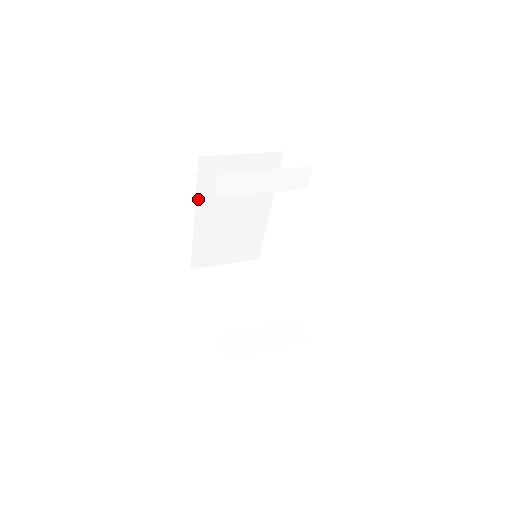
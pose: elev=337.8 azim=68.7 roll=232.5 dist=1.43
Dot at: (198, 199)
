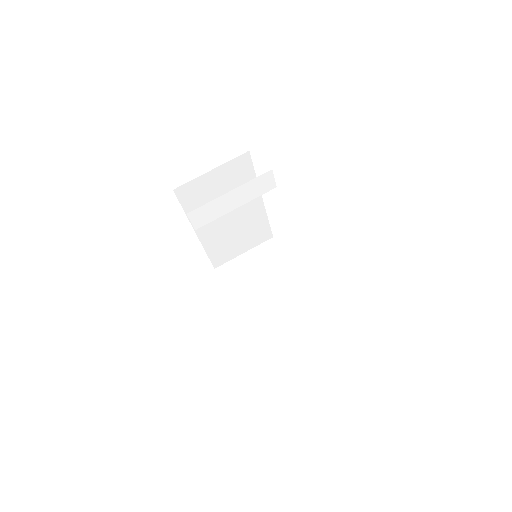
Dot at: occluded
